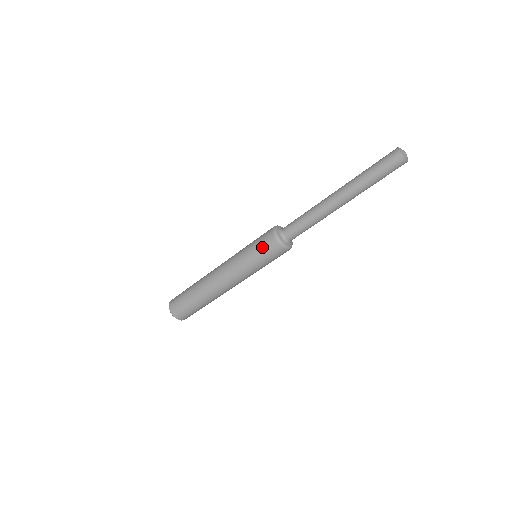
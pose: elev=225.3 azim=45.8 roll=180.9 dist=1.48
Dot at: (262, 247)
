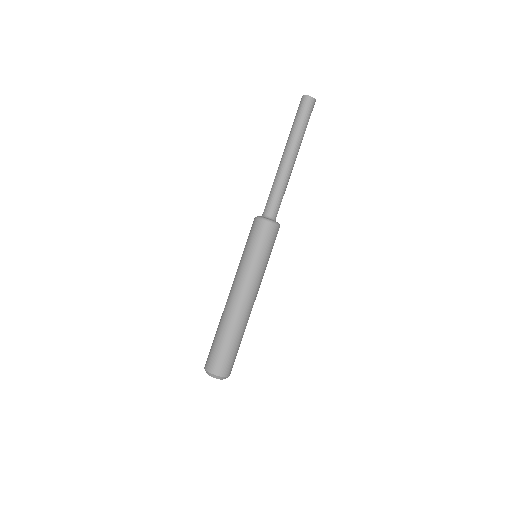
Dot at: (259, 237)
